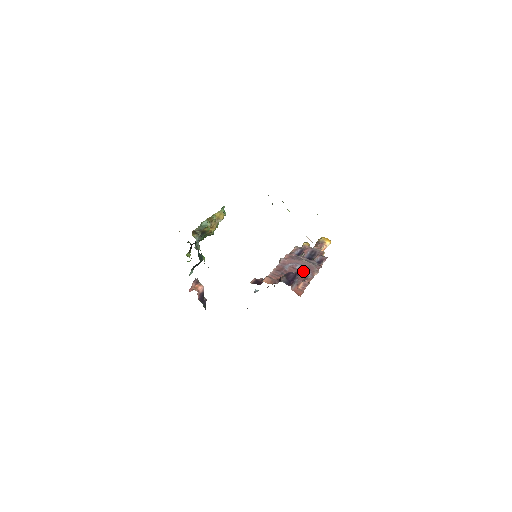
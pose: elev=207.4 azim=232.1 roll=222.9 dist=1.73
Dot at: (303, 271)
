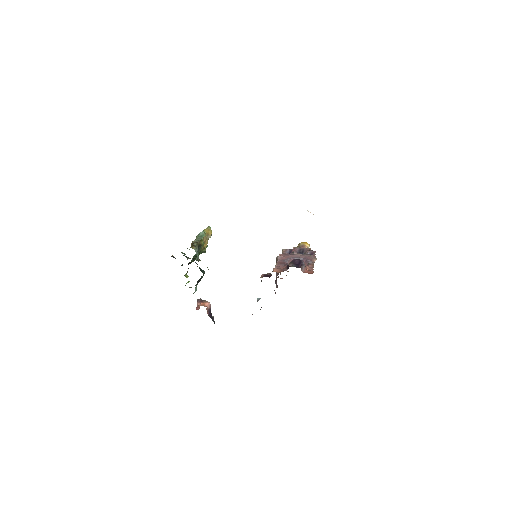
Dot at: occluded
